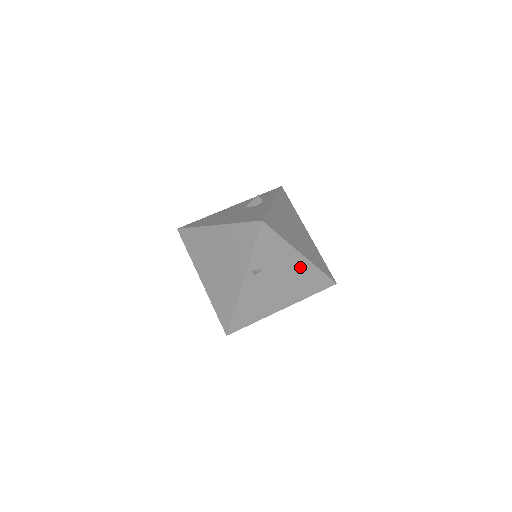
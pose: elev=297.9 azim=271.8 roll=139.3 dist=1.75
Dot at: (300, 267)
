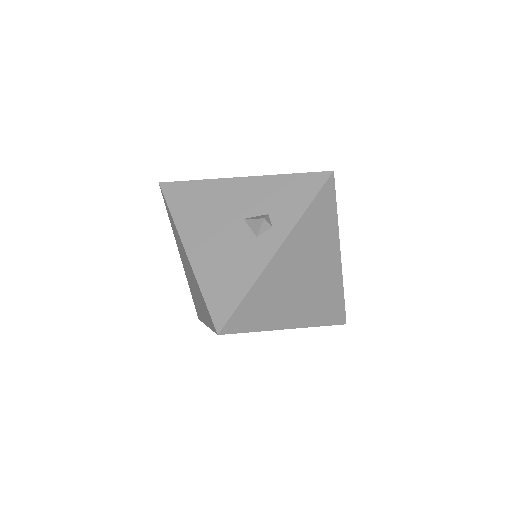
Dot at: occluded
